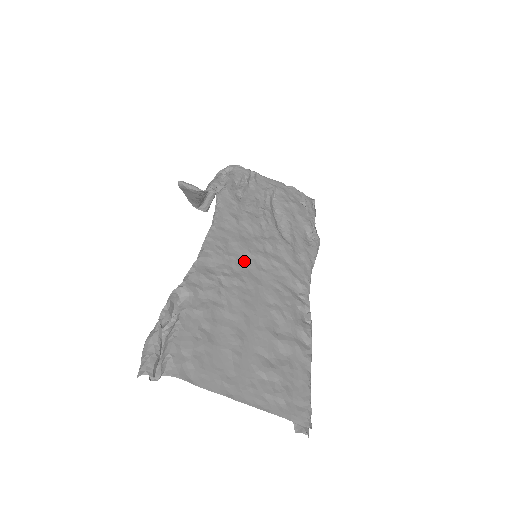
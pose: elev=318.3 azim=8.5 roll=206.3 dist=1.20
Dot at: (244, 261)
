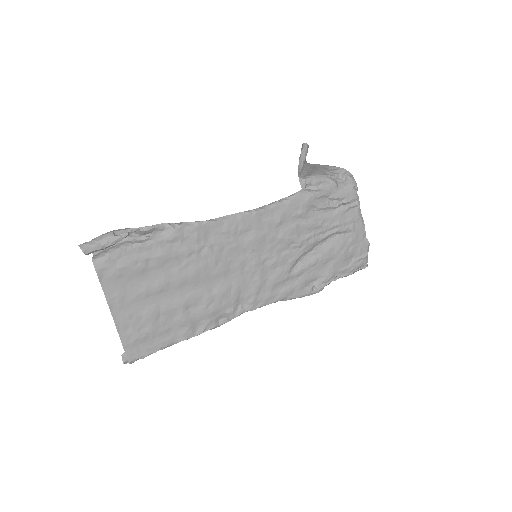
Dot at: (239, 253)
